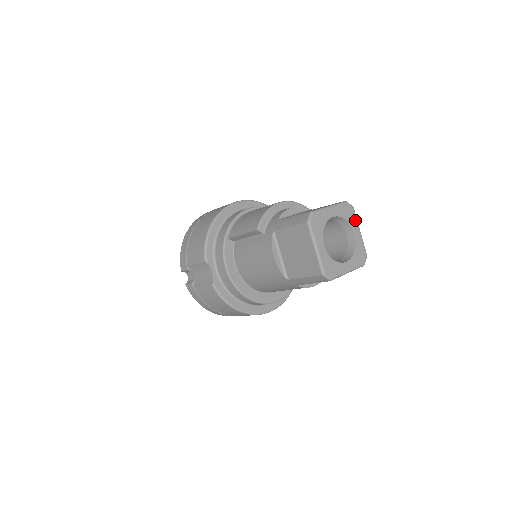
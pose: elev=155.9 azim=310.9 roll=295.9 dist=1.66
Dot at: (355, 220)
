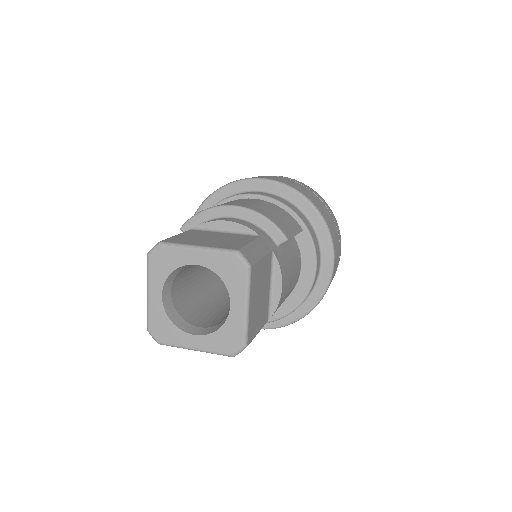
Dot at: (242, 286)
